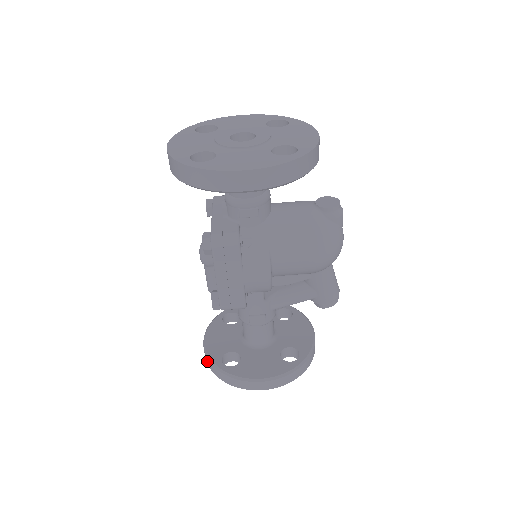
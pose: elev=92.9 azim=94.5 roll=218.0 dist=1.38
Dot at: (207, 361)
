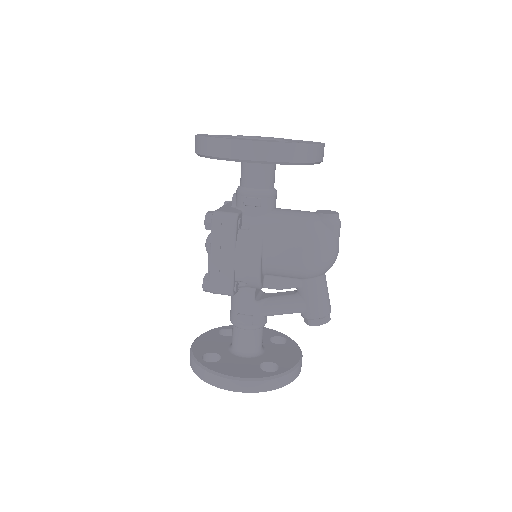
Dot at: (190, 357)
